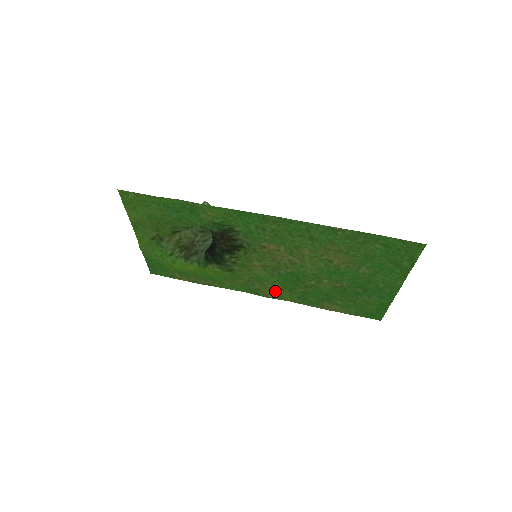
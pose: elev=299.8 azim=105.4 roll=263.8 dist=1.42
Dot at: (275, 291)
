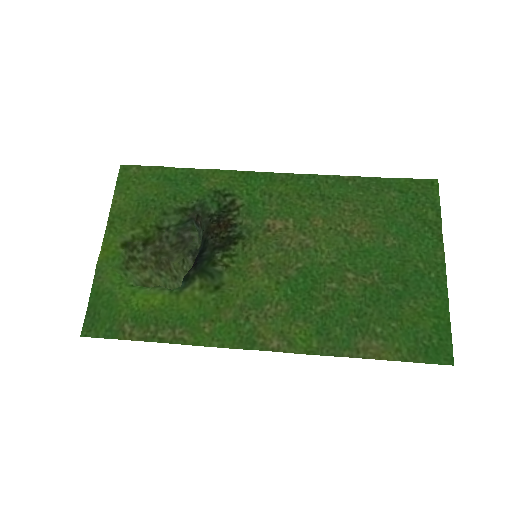
Dot at: (281, 325)
